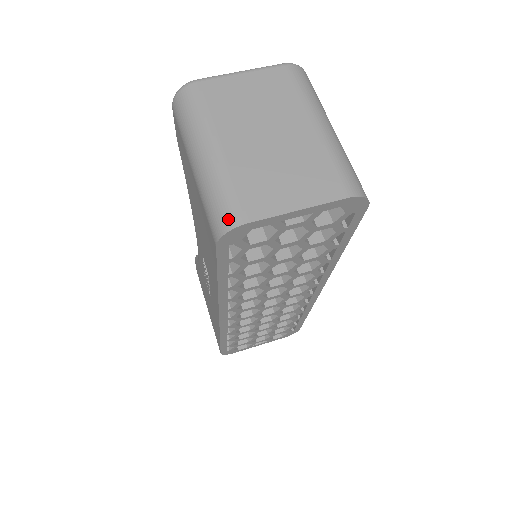
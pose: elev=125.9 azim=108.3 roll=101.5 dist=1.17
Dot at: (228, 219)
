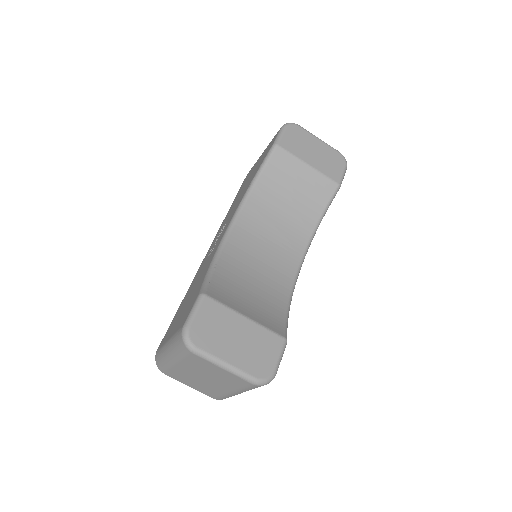
Dot at: (159, 367)
